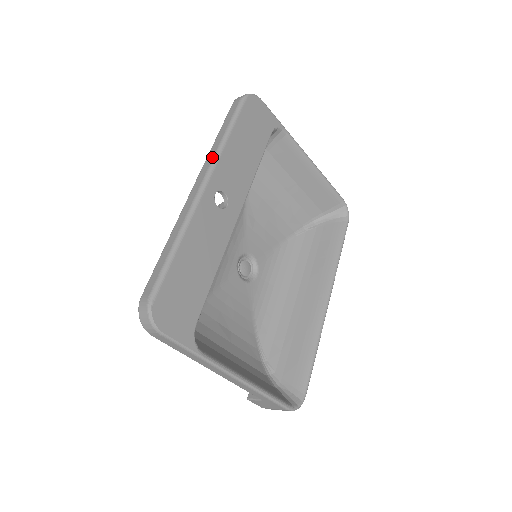
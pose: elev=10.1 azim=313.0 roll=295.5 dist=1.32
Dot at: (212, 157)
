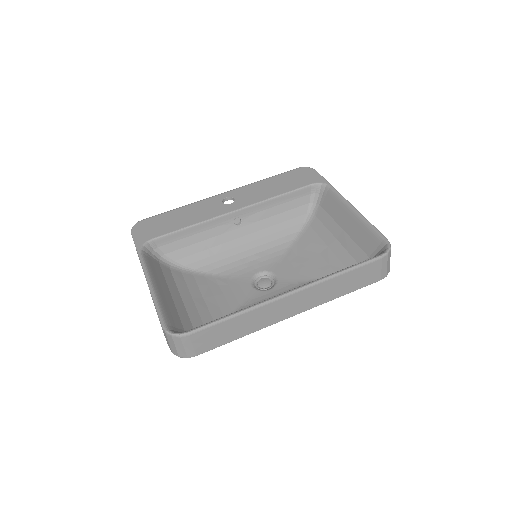
Dot at: occluded
